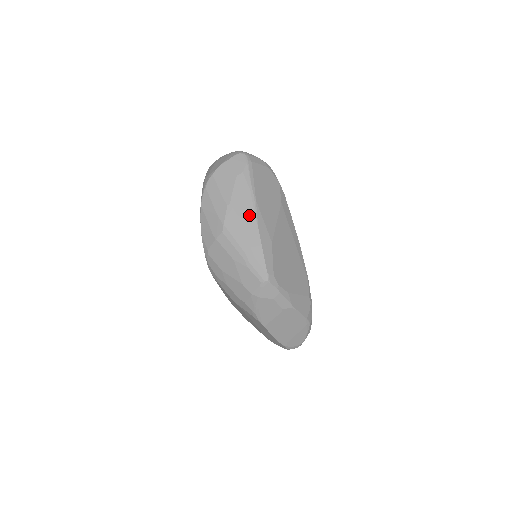
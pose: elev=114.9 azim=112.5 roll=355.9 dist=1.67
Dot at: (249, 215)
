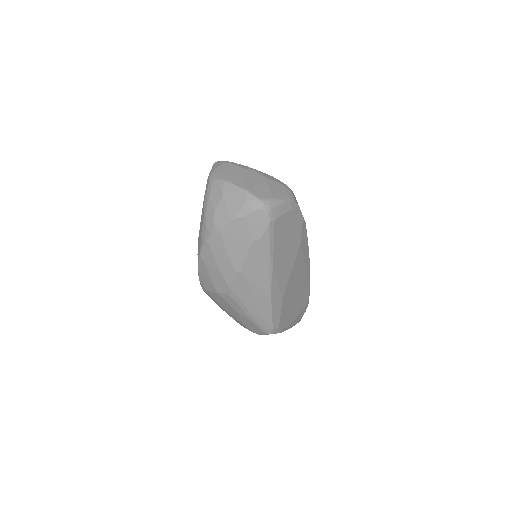
Dot at: (262, 283)
